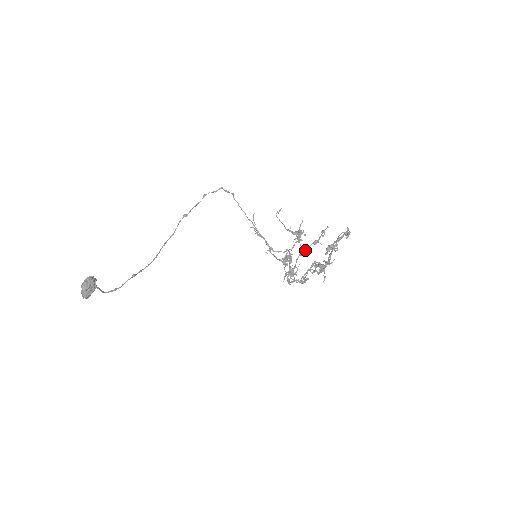
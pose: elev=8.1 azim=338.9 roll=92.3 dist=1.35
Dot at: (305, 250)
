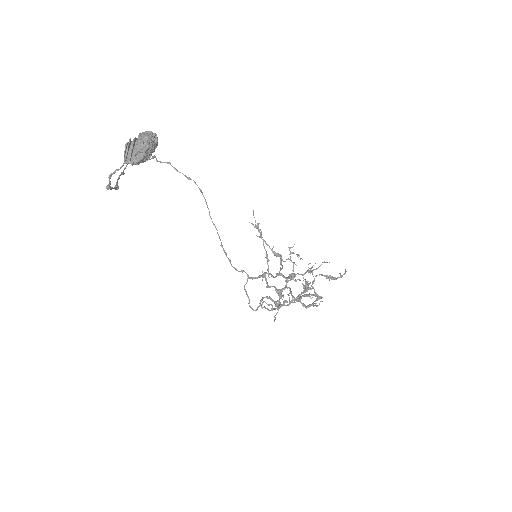
Dot at: occluded
